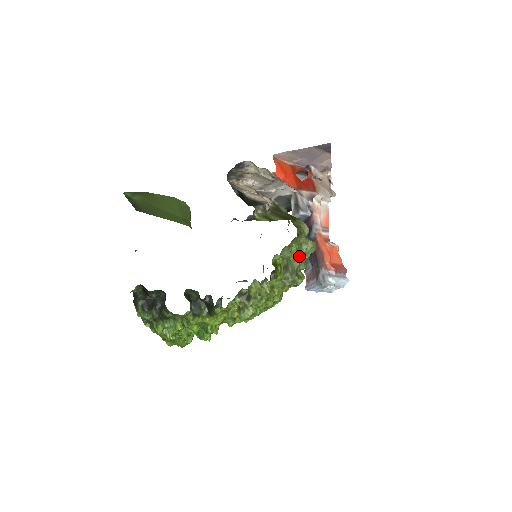
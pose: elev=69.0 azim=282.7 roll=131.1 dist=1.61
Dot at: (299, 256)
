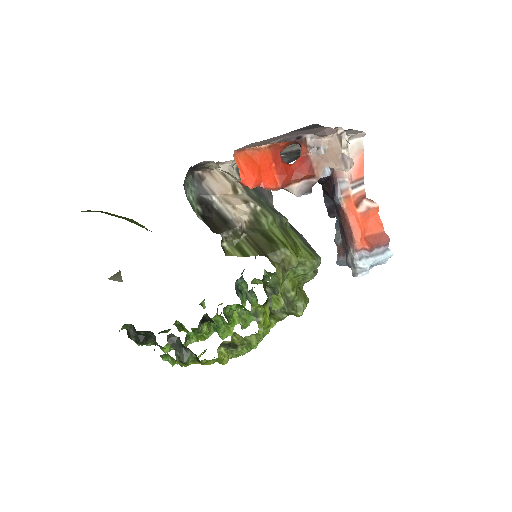
Dot at: (297, 278)
